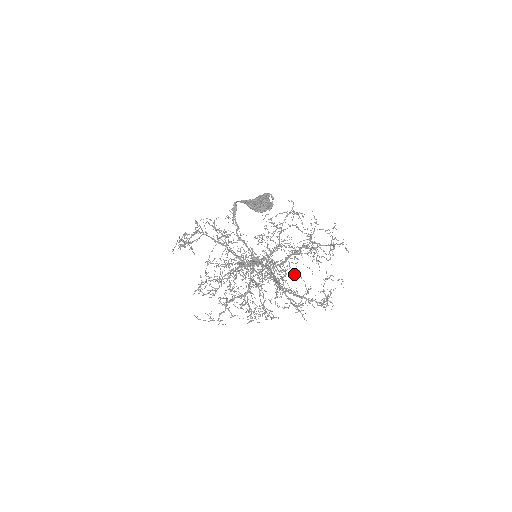
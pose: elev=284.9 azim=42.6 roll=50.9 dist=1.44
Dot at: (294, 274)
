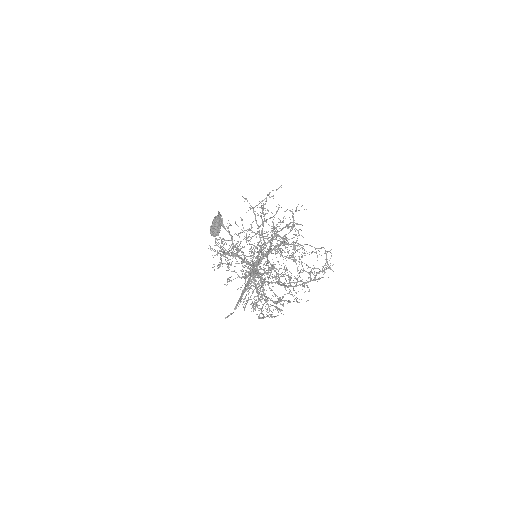
Dot at: occluded
